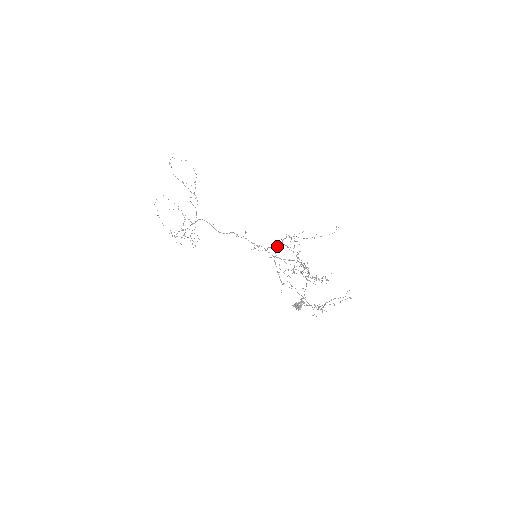
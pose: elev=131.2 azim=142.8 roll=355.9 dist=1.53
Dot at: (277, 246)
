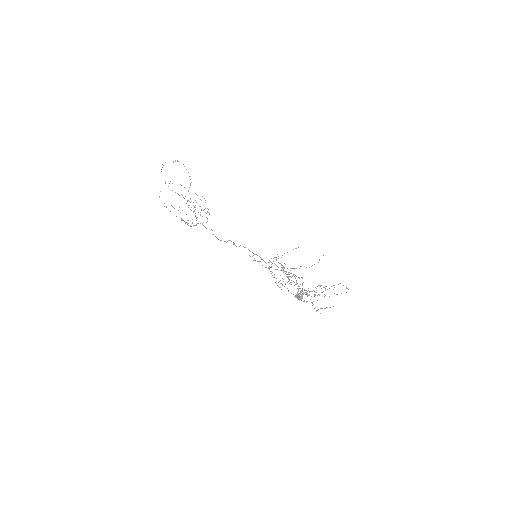
Dot at: (269, 262)
